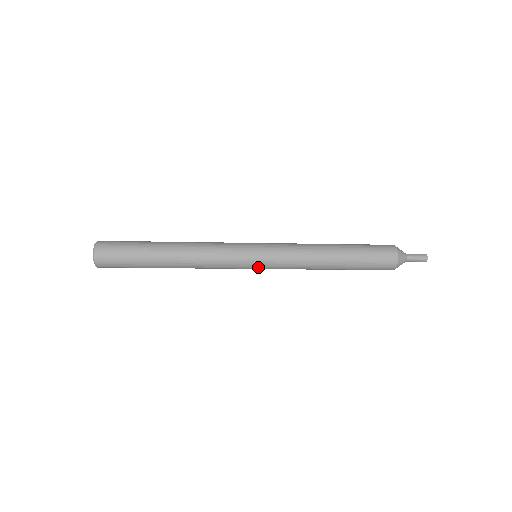
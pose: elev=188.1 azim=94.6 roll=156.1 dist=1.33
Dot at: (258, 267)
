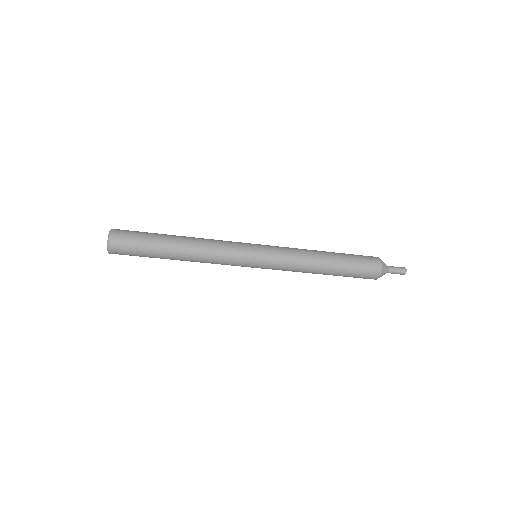
Dot at: (259, 259)
